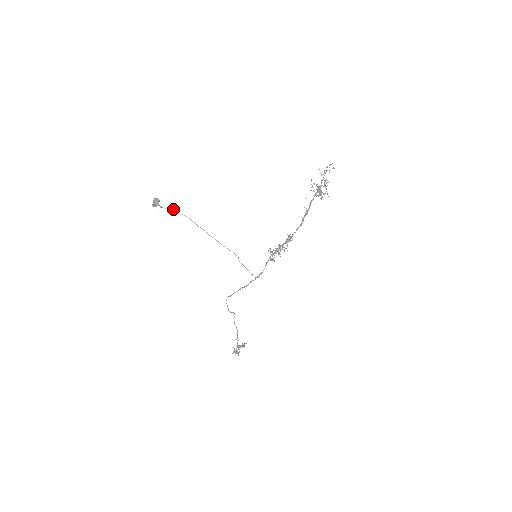
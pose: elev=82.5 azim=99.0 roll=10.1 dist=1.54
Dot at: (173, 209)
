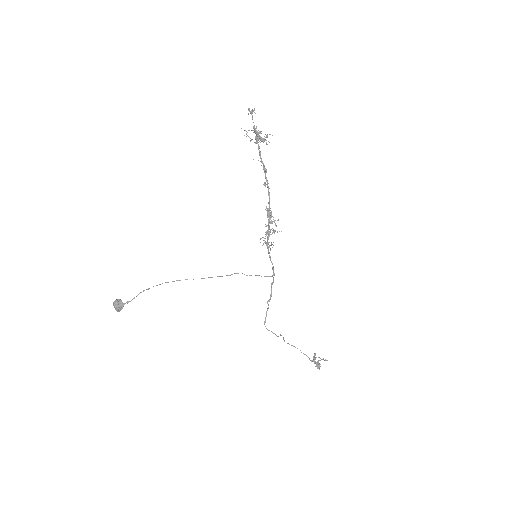
Dot at: (143, 290)
